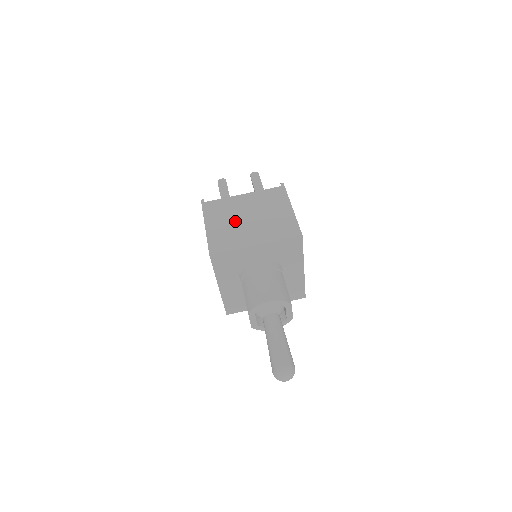
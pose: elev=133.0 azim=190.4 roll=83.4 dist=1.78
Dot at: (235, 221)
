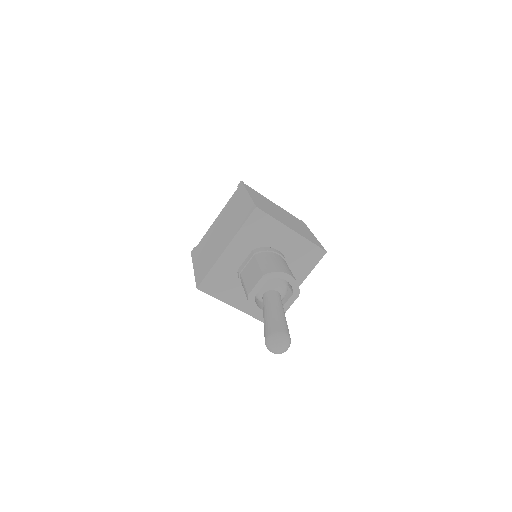
Dot at: occluded
